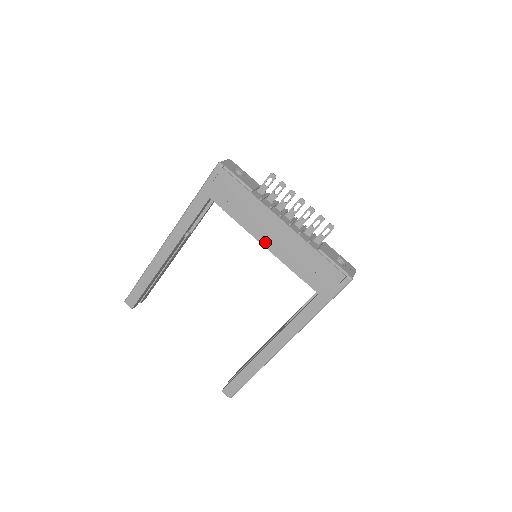
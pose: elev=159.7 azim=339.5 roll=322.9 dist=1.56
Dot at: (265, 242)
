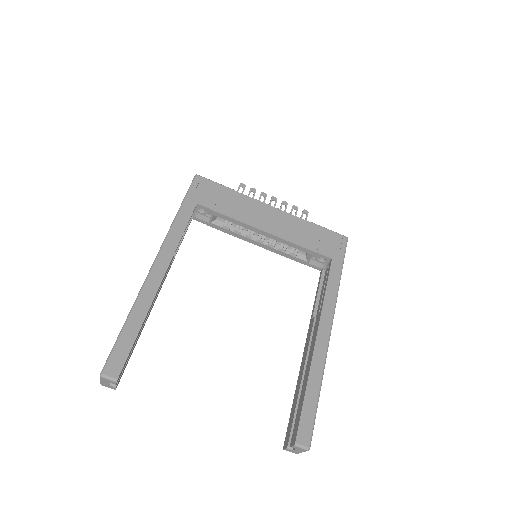
Dot at: (265, 228)
